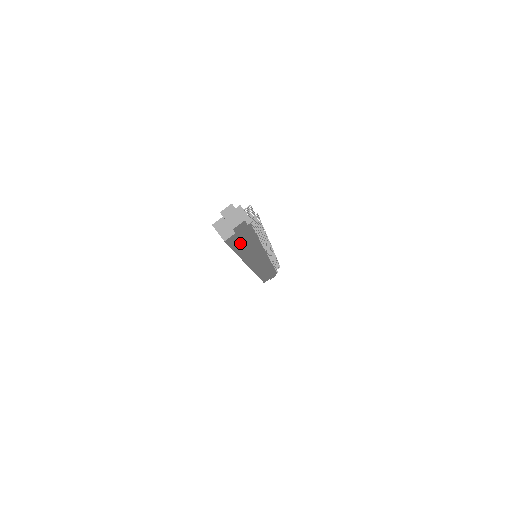
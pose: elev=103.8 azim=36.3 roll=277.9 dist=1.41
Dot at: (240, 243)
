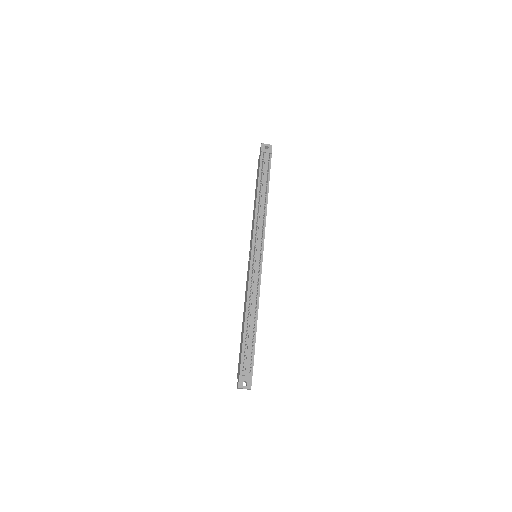
Dot at: occluded
